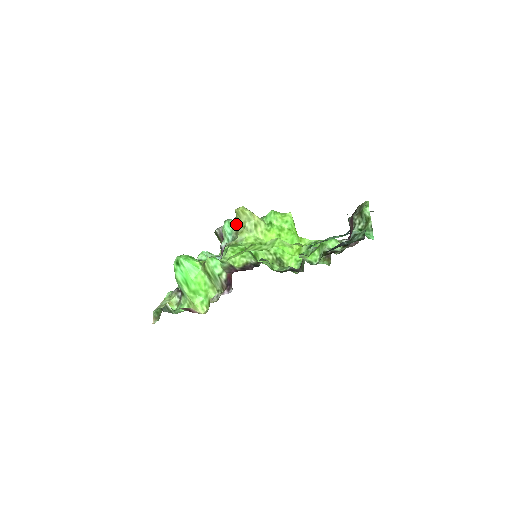
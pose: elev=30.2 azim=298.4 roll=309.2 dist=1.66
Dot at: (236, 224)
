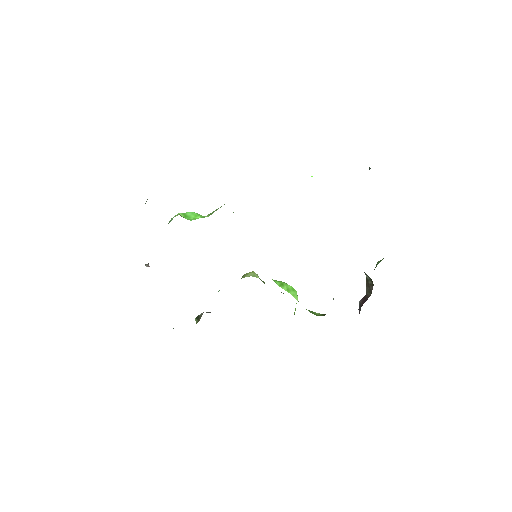
Dot at: occluded
